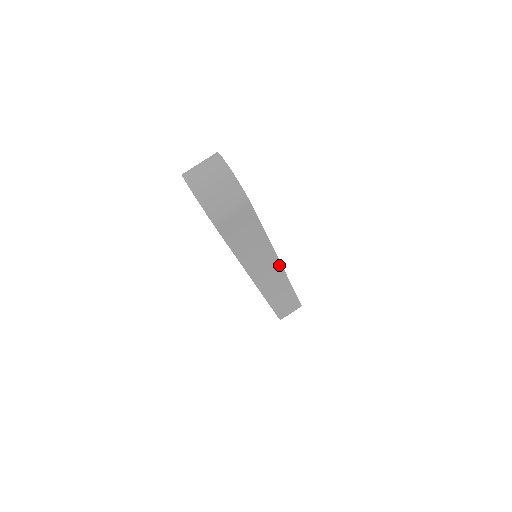
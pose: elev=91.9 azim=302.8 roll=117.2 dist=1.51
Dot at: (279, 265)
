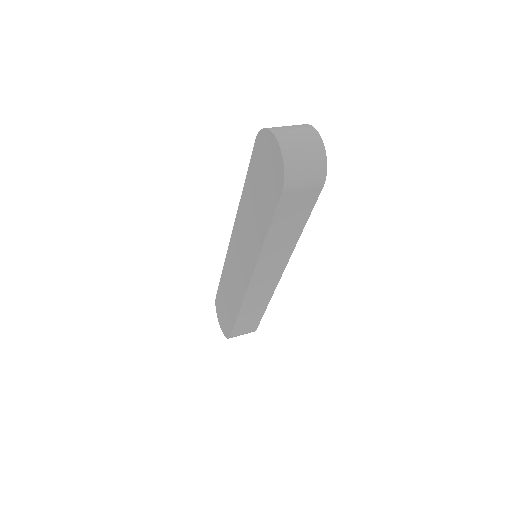
Dot at: (281, 272)
